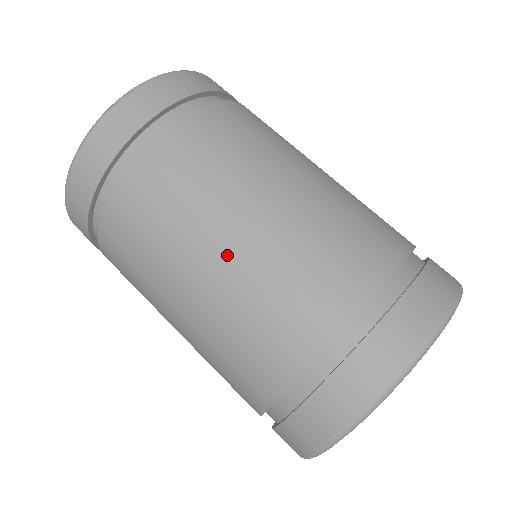
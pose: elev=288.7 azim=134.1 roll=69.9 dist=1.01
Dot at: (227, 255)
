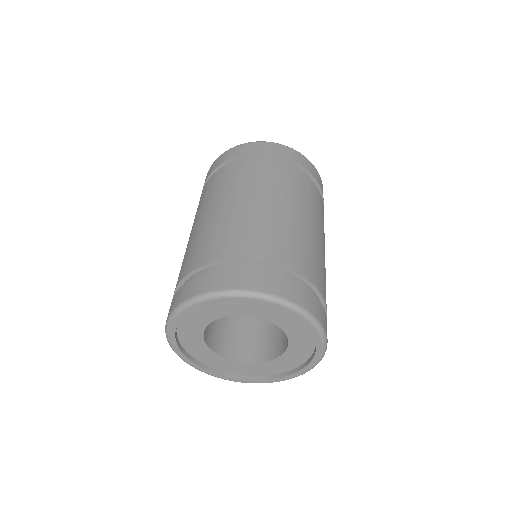
Dot at: (272, 208)
